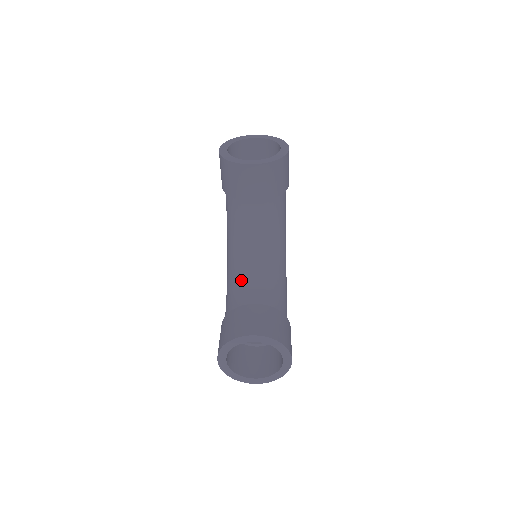
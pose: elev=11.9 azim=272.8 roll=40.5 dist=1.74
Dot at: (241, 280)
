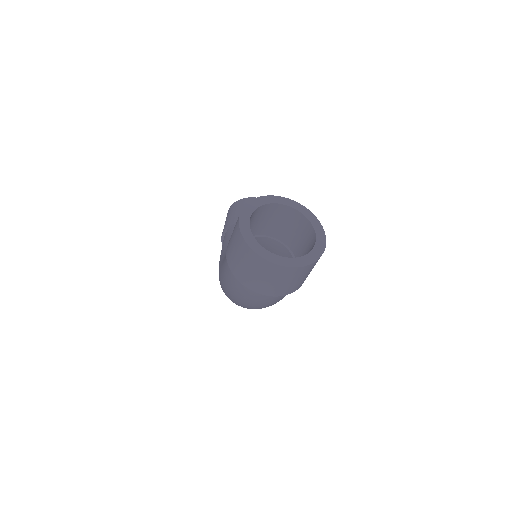
Dot at: occluded
